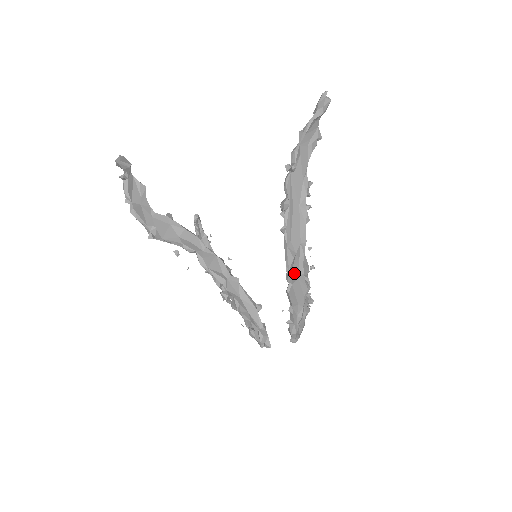
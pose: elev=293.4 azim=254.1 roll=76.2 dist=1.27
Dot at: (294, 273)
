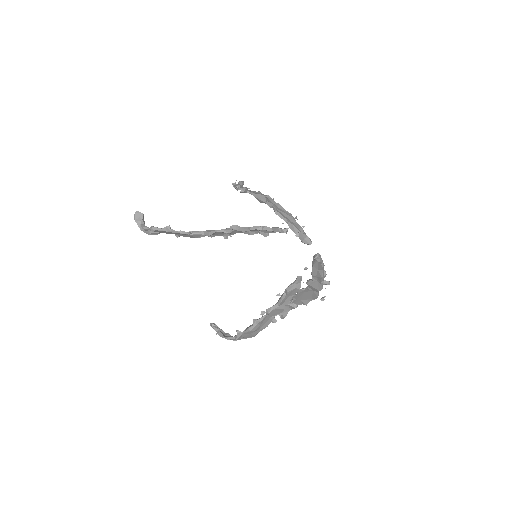
Dot at: (272, 204)
